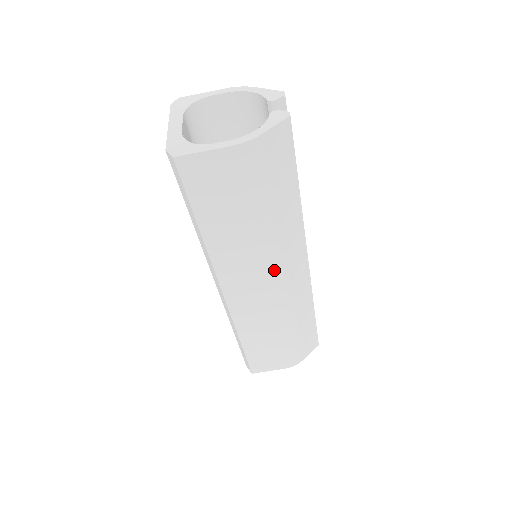
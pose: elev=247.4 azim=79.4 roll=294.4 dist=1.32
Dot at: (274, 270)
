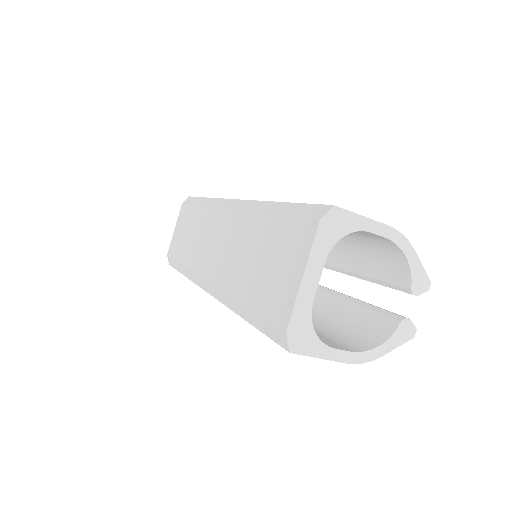
Dot at: occluded
